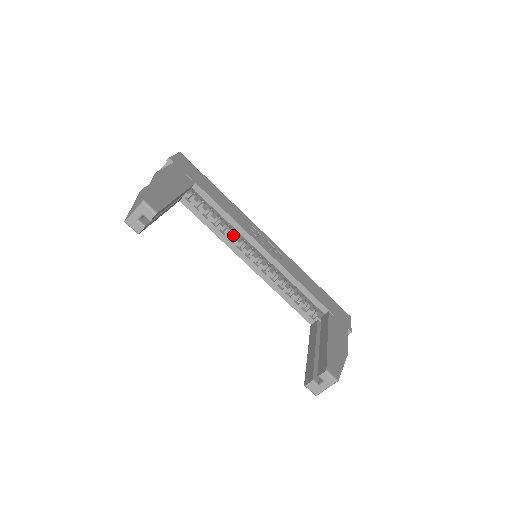
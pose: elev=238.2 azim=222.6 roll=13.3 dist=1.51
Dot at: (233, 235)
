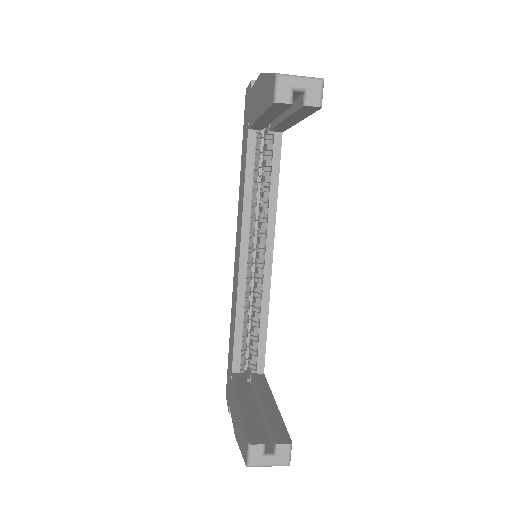
Dot at: (255, 215)
